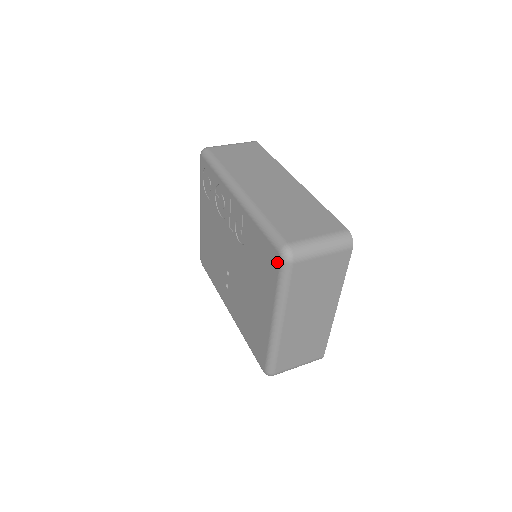
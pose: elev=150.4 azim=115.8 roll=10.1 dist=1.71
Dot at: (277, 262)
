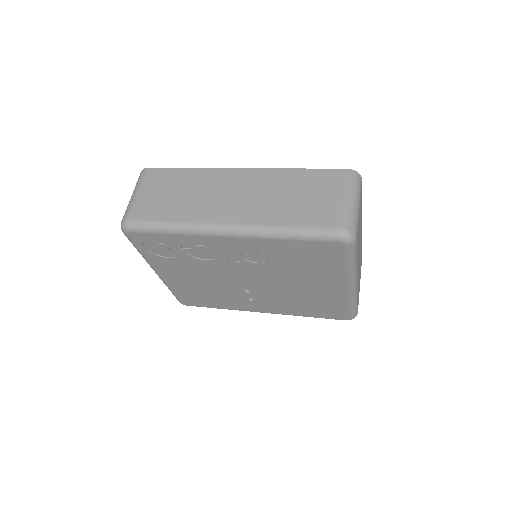
Dot at: (341, 249)
